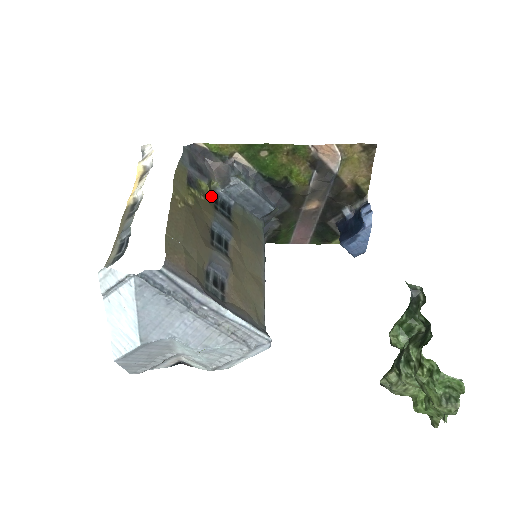
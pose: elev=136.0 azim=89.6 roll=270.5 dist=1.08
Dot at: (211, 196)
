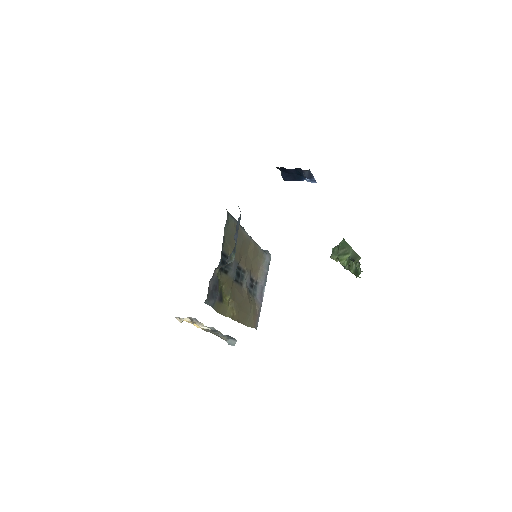
Dot at: (220, 274)
